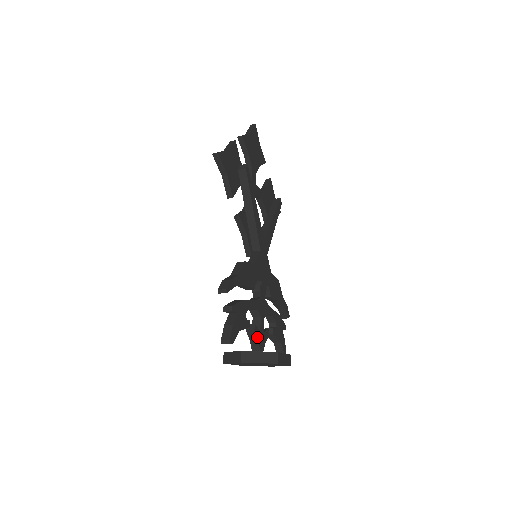
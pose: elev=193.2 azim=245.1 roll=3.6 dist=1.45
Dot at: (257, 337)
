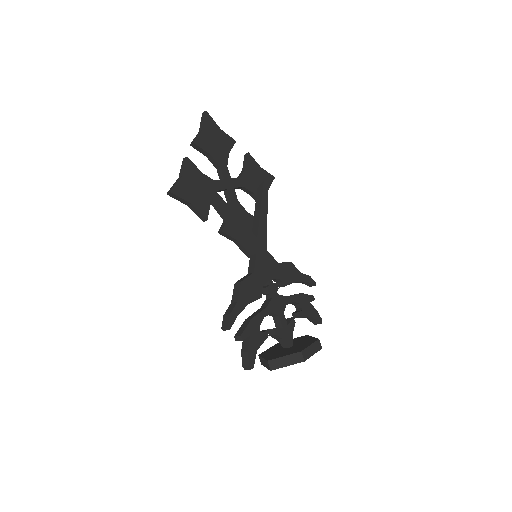
Dot at: (281, 337)
